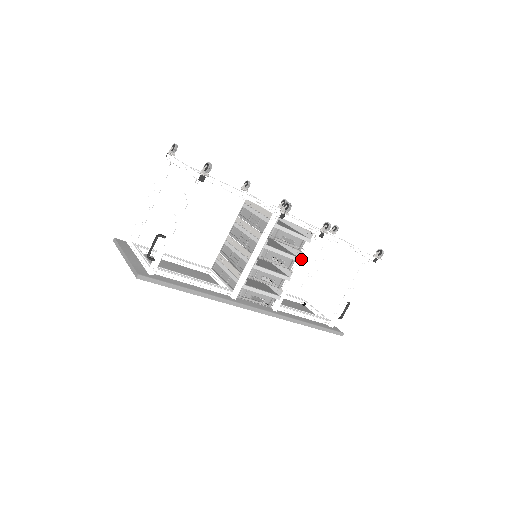
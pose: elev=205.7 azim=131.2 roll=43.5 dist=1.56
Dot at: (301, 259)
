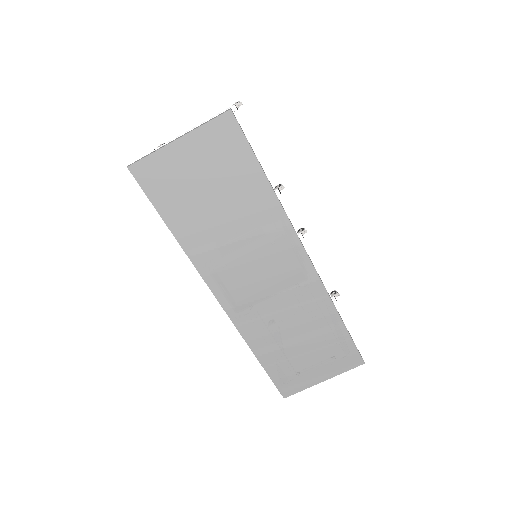
Dot at: occluded
